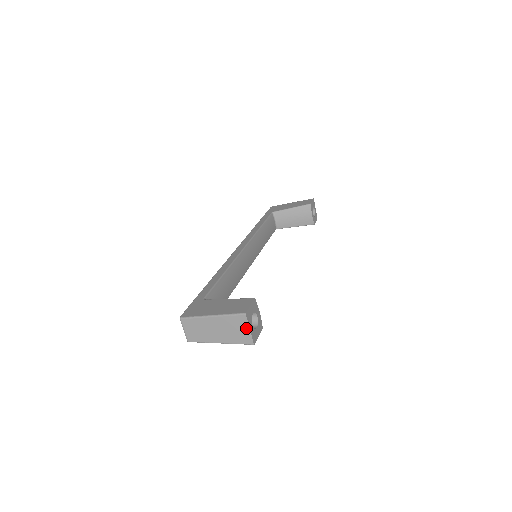
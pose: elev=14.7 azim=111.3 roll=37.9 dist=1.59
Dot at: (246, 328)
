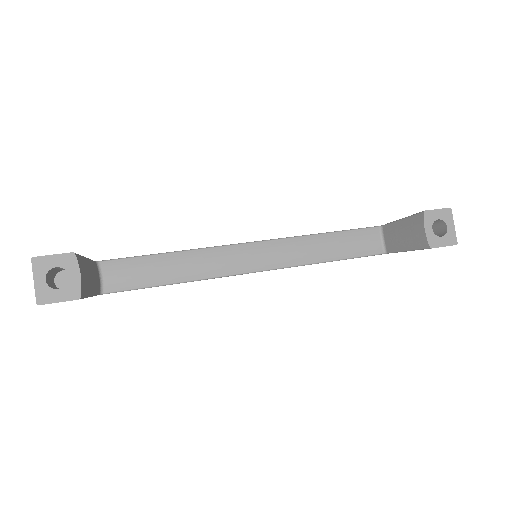
Dot at: (35, 279)
